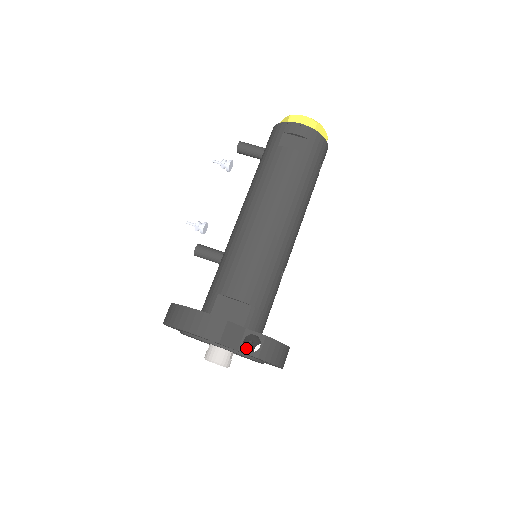
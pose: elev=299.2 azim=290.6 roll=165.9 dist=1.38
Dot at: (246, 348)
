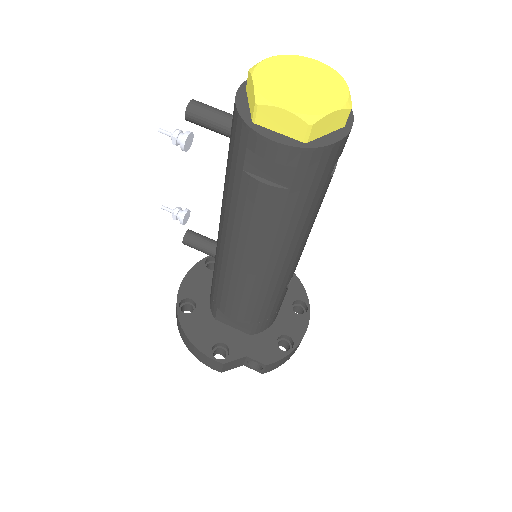
Dot at: occluded
